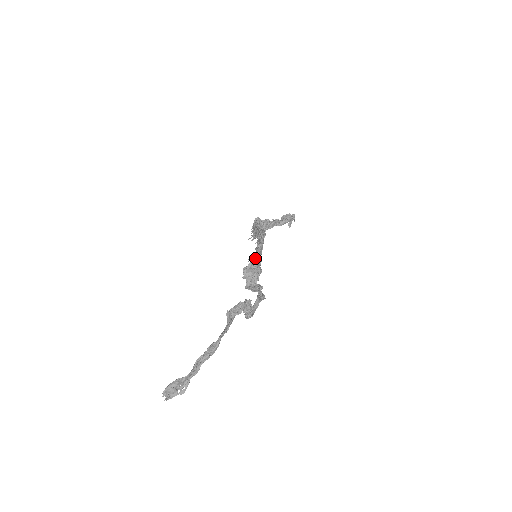
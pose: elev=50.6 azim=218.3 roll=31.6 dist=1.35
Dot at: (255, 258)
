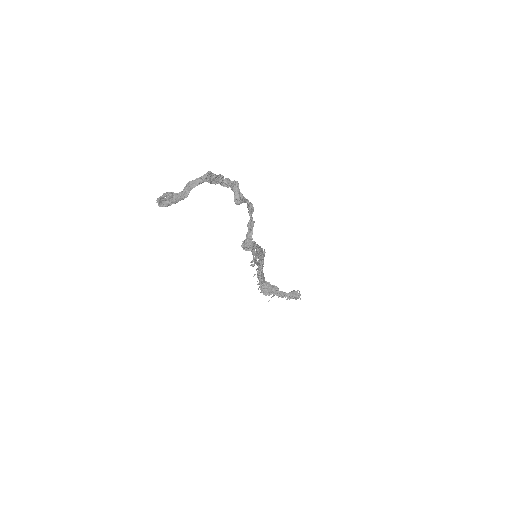
Dot at: occluded
